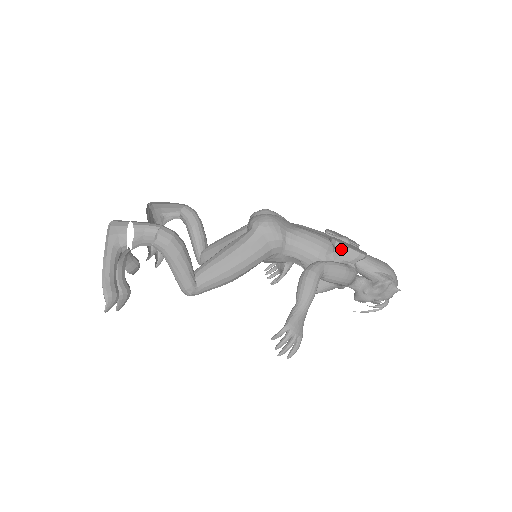
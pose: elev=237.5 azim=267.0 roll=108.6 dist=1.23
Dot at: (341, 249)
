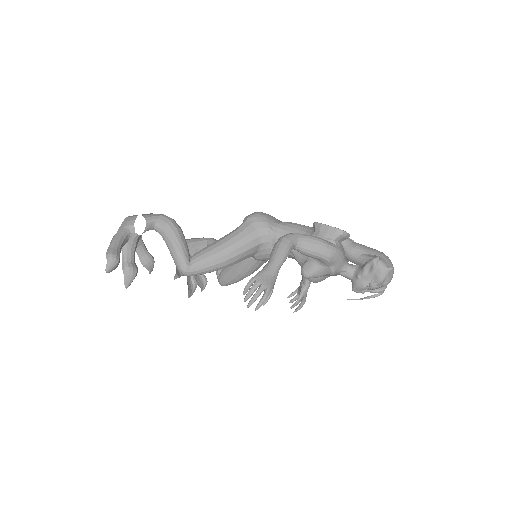
Dot at: (320, 228)
